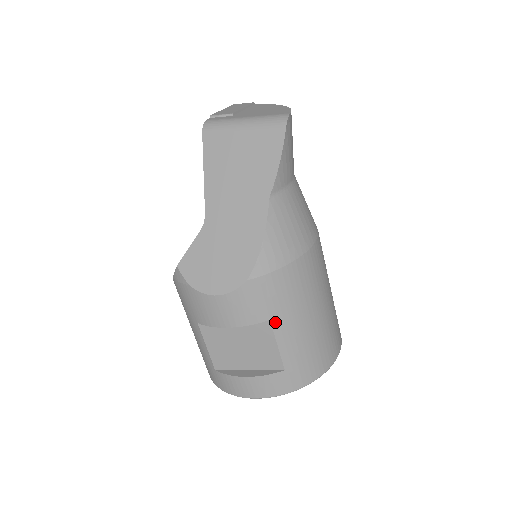
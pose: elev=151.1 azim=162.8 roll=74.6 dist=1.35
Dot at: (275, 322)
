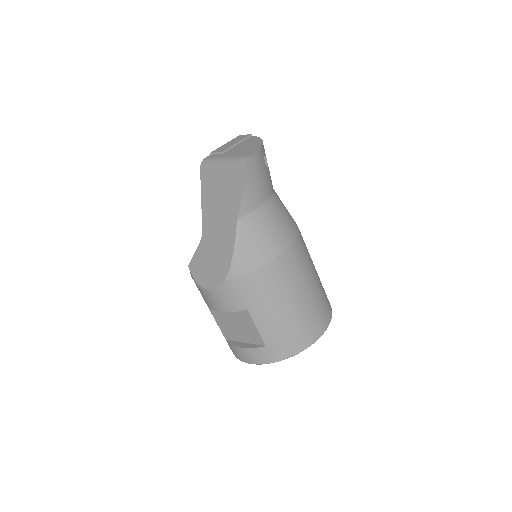
Dot at: (251, 311)
